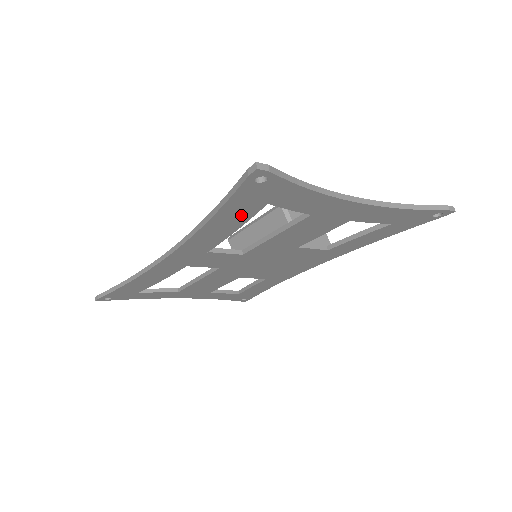
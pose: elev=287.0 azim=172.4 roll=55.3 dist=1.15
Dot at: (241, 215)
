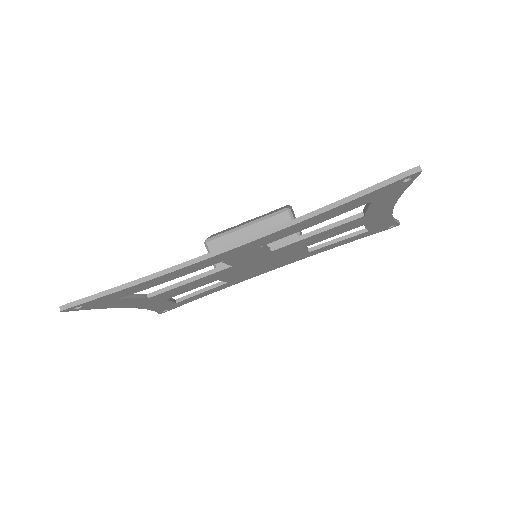
Dot at: (346, 209)
